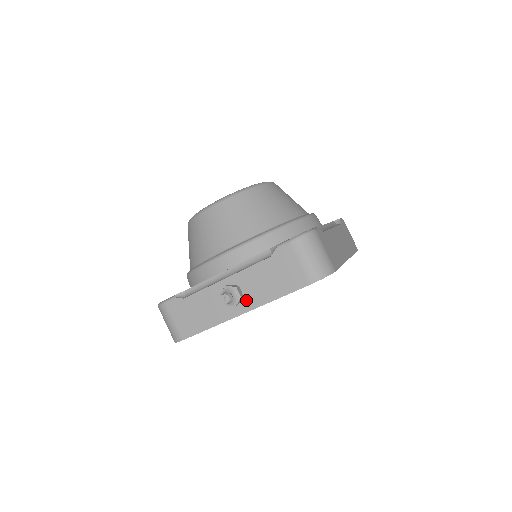
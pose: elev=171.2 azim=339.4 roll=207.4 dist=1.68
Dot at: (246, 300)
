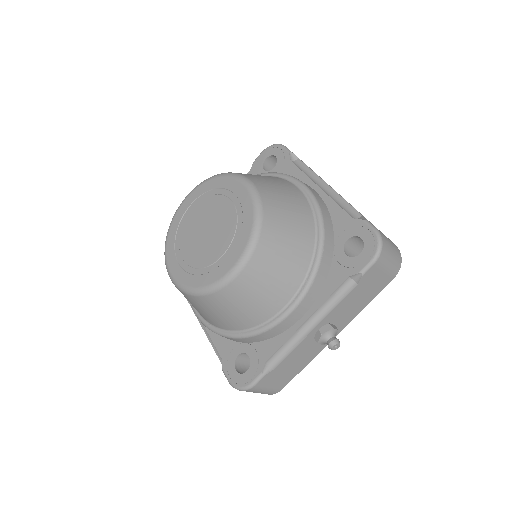
Dot at: (338, 326)
